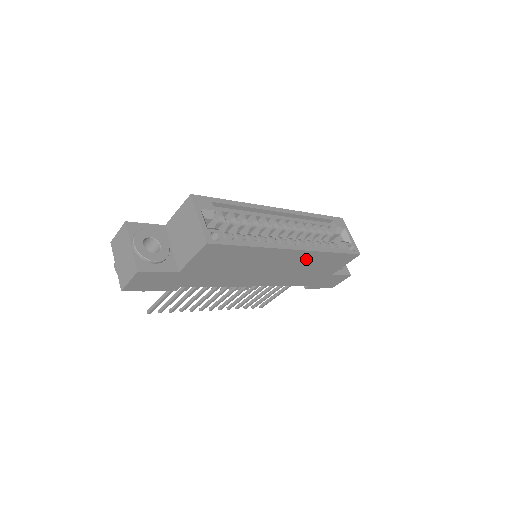
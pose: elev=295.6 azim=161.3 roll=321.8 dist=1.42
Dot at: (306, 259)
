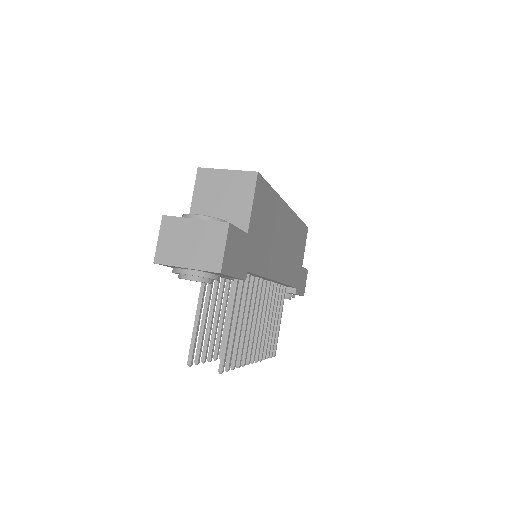
Dot at: (292, 228)
